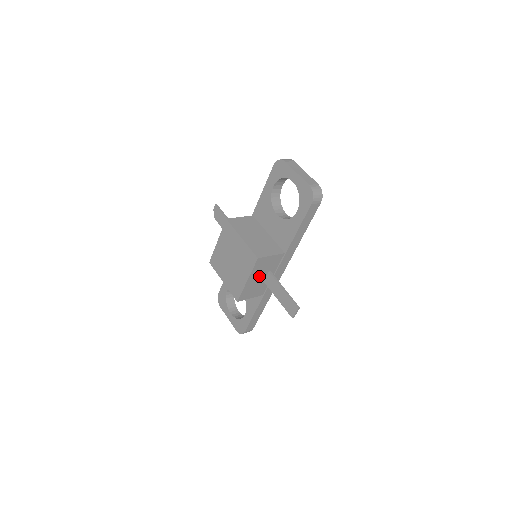
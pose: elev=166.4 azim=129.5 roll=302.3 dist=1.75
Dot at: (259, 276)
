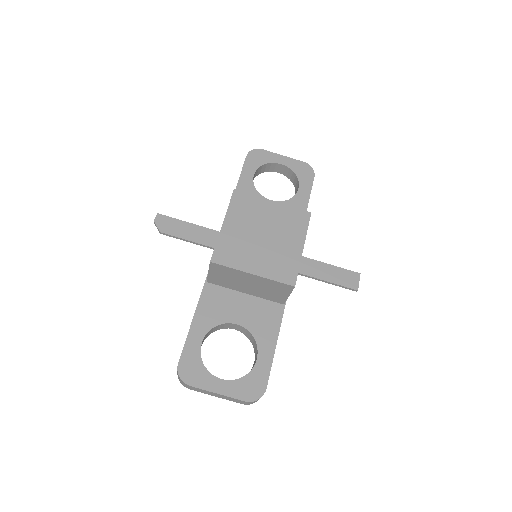
Dot at: occluded
